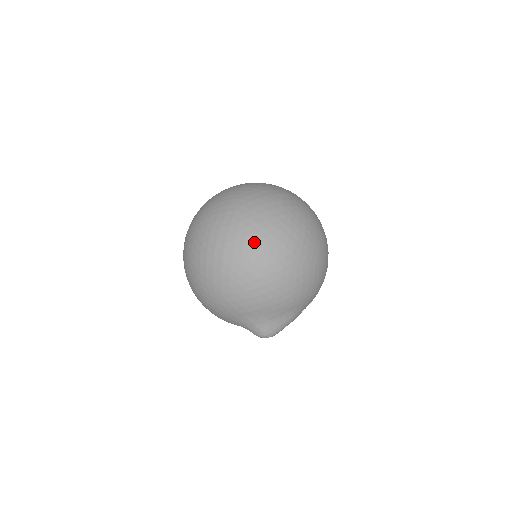
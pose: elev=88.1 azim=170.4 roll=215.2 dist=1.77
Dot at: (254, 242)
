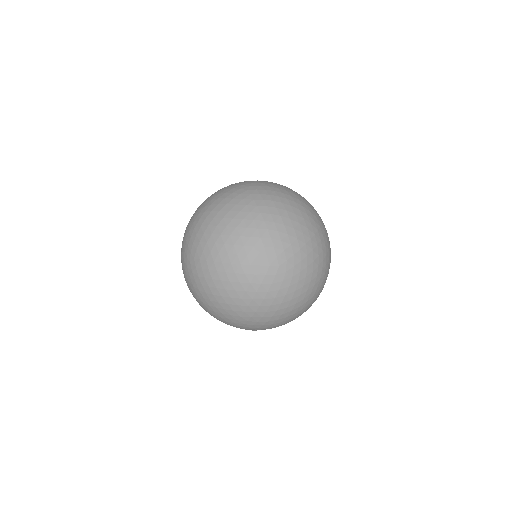
Dot at: (291, 300)
